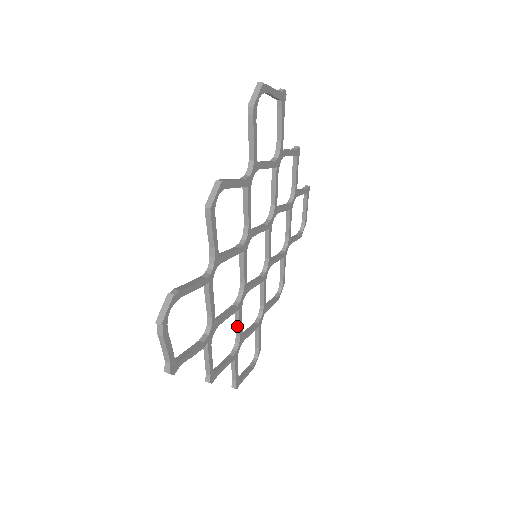
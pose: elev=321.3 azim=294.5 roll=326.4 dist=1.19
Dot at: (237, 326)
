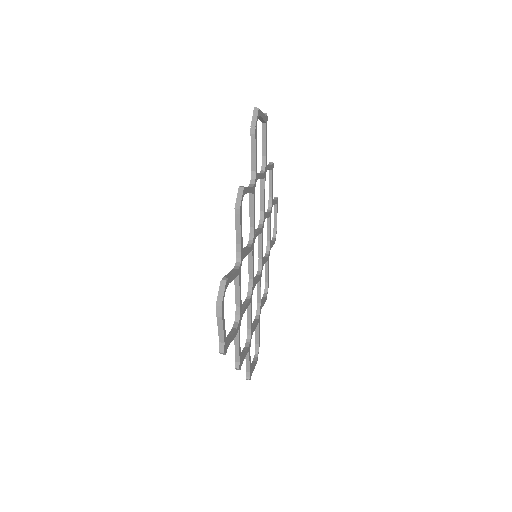
Dot at: (249, 319)
